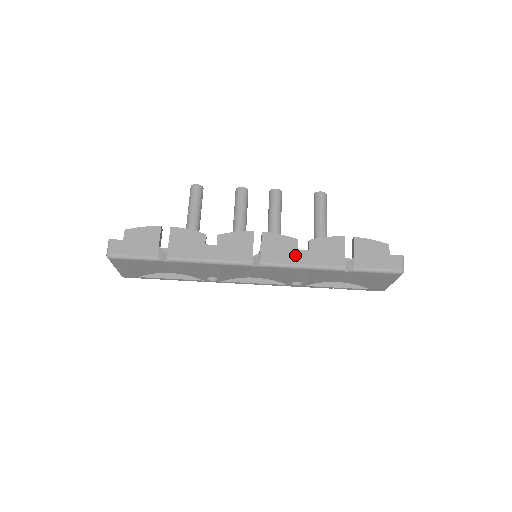
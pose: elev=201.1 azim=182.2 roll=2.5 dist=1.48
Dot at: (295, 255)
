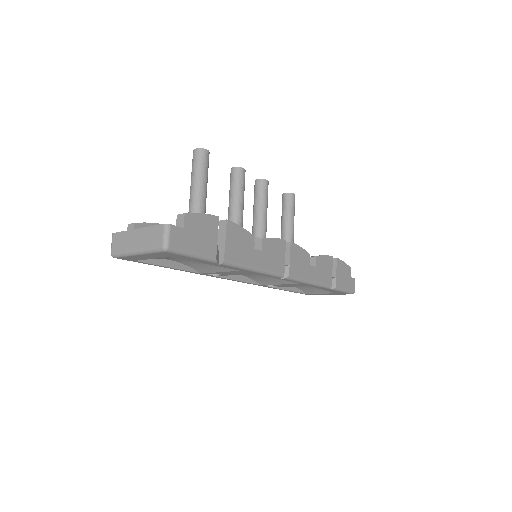
Dot at: (308, 271)
